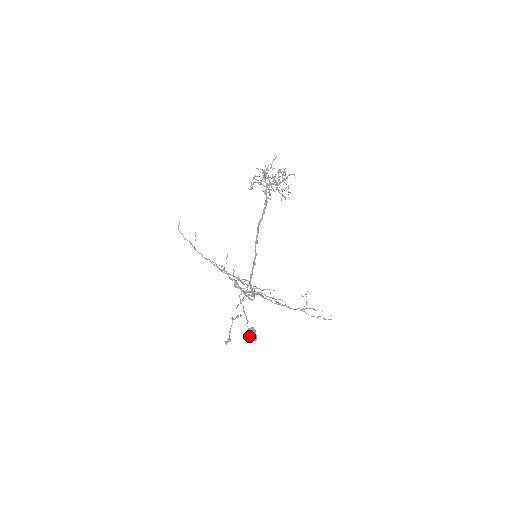
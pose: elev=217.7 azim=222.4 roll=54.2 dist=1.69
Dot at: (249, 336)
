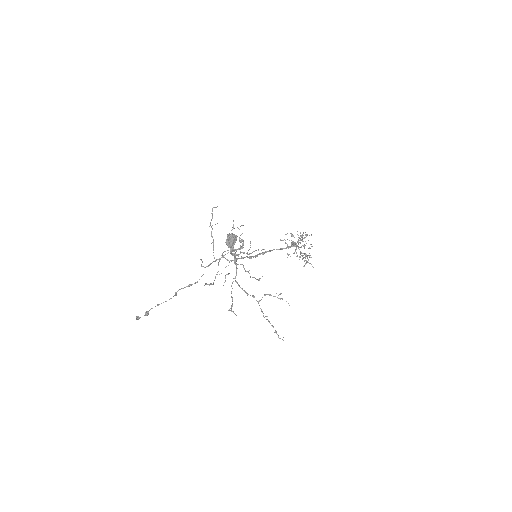
Dot at: (230, 235)
